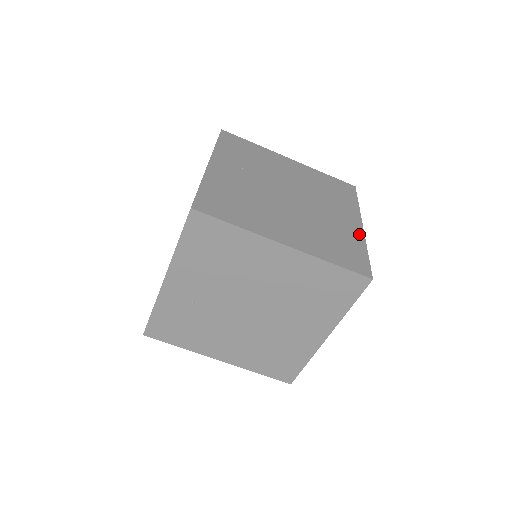
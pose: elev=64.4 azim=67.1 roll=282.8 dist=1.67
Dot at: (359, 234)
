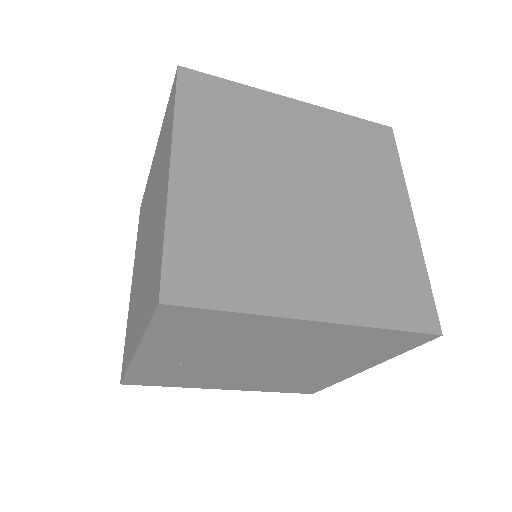
Dot at: (412, 239)
